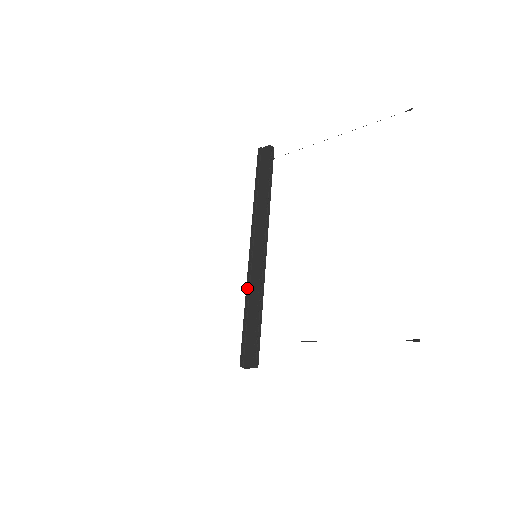
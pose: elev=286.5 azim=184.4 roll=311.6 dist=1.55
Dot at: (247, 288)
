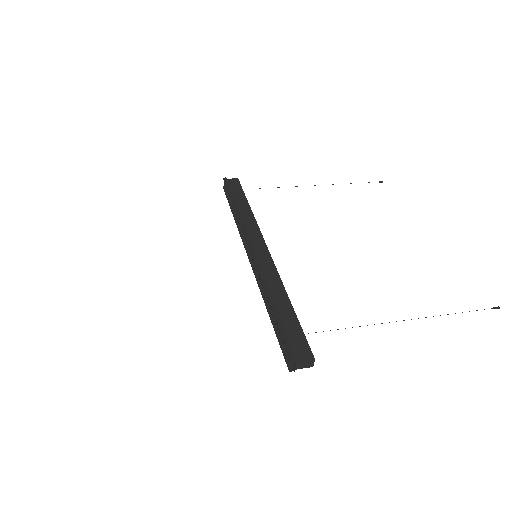
Dot at: (263, 279)
